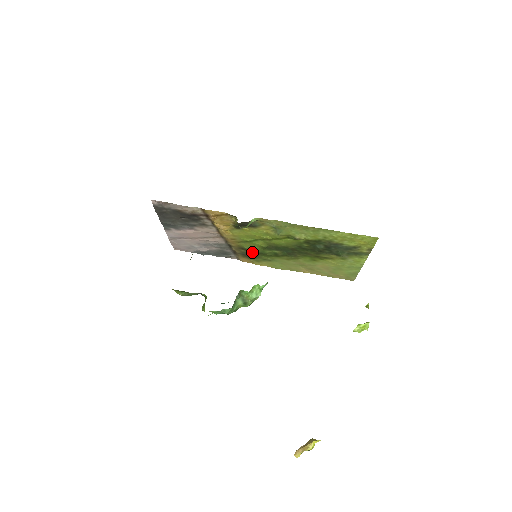
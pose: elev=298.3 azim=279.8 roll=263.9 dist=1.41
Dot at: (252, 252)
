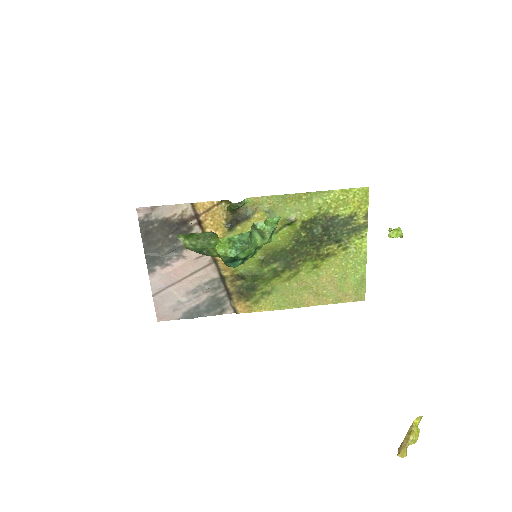
Dot at: (249, 280)
